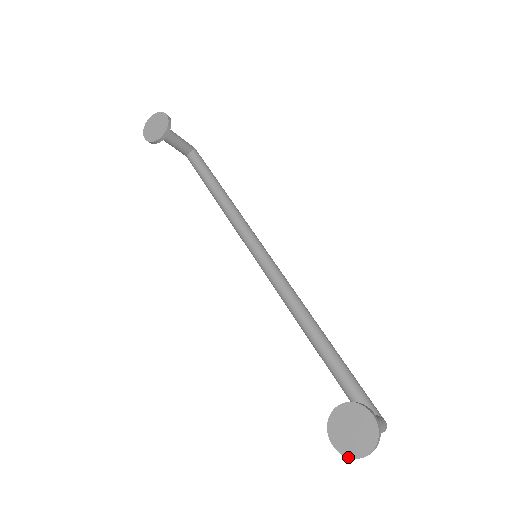
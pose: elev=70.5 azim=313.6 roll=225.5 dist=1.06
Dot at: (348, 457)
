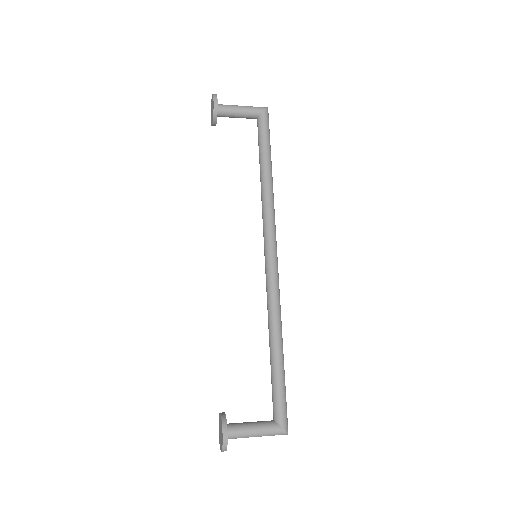
Dot at: (219, 443)
